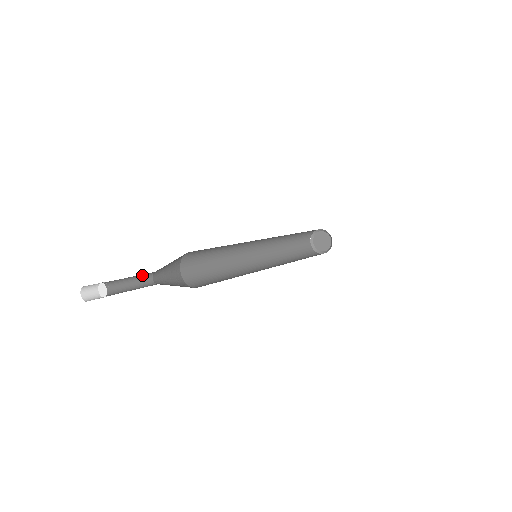
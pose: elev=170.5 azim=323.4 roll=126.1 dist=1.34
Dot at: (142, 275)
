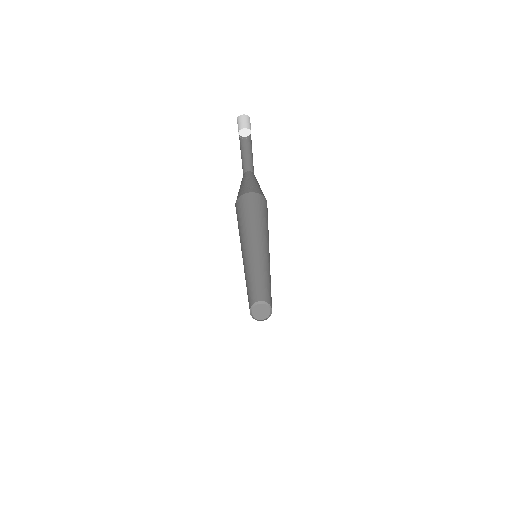
Dot at: (242, 167)
